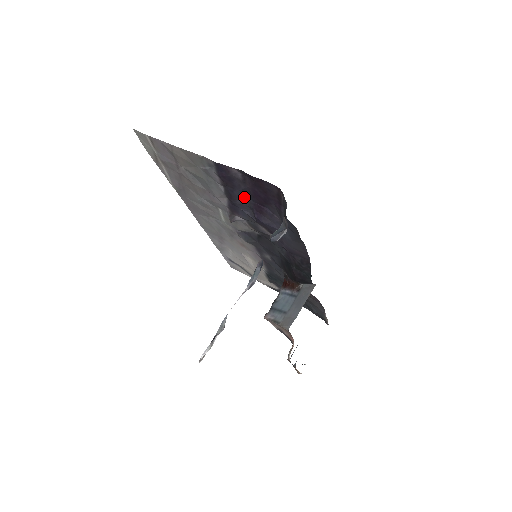
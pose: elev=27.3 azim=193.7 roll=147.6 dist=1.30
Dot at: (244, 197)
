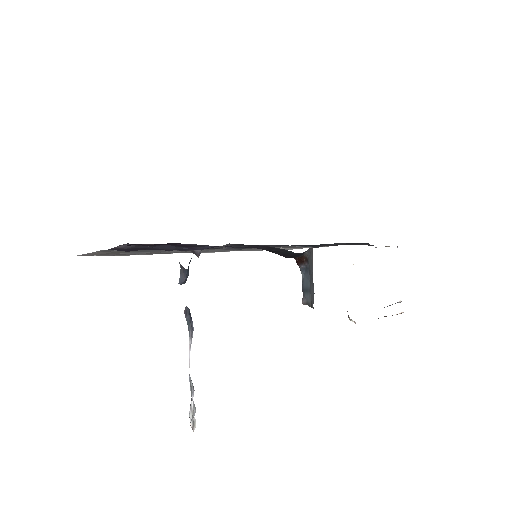
Dot at: (165, 246)
